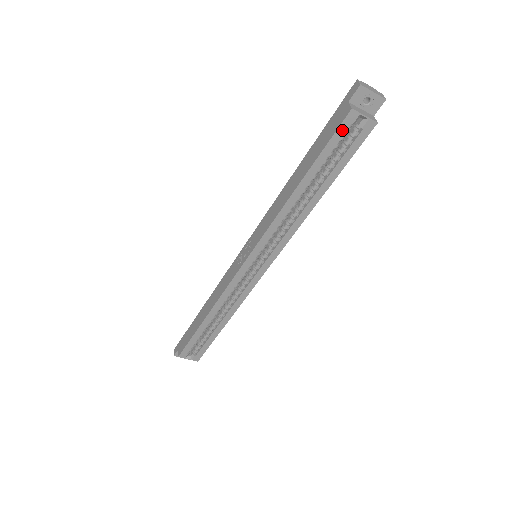
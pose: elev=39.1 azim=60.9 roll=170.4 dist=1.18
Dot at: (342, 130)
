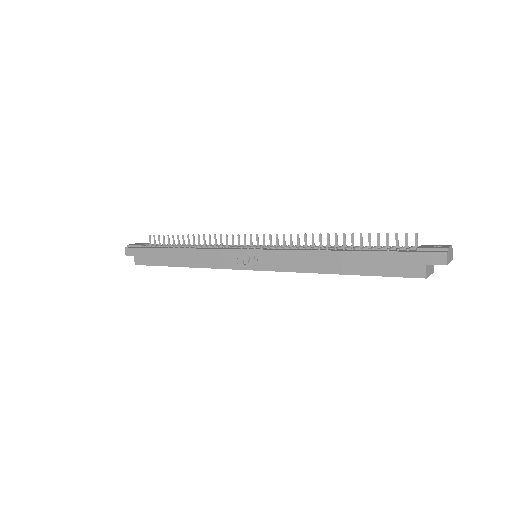
Dot at: (405, 276)
